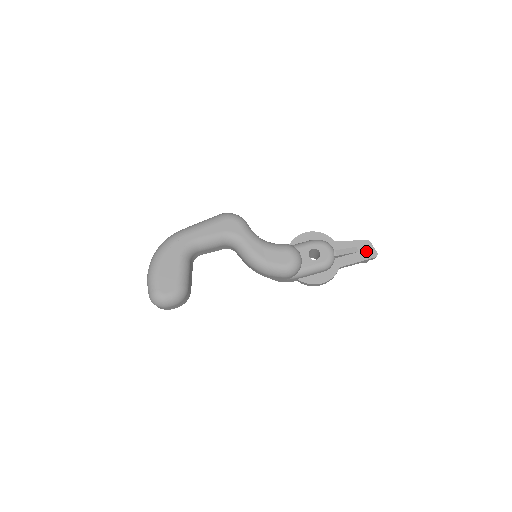
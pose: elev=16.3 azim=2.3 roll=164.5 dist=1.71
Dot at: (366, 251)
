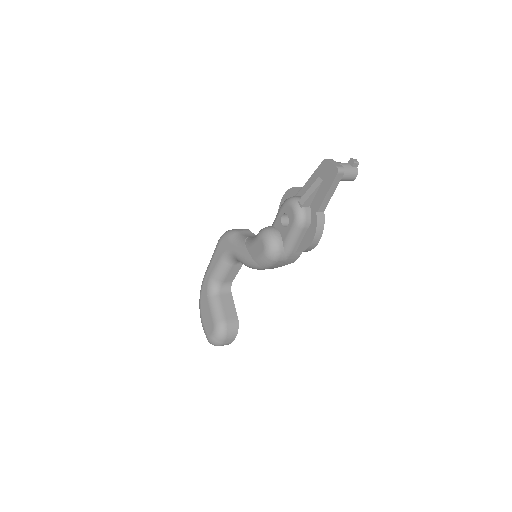
Dot at: (327, 174)
